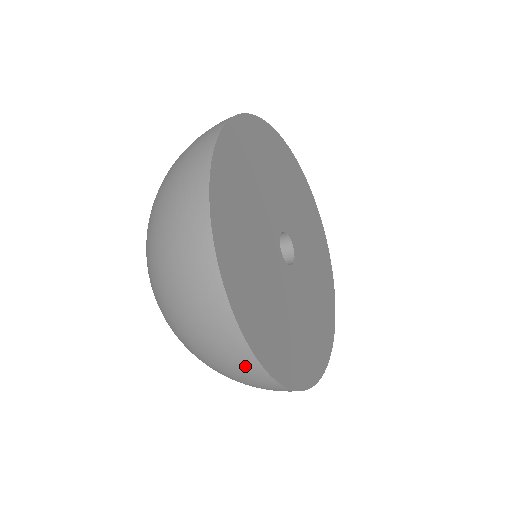
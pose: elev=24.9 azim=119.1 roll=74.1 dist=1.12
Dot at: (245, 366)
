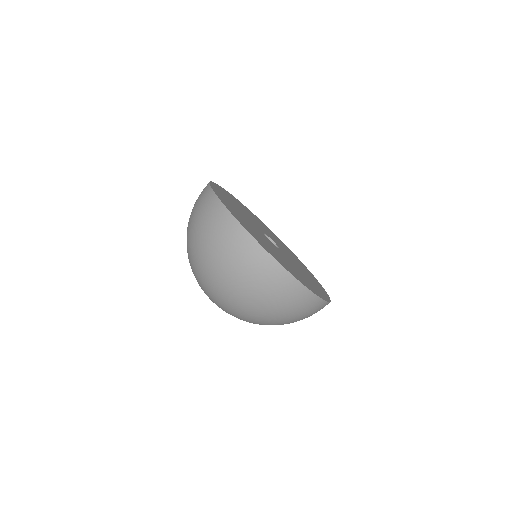
Dot at: (226, 224)
